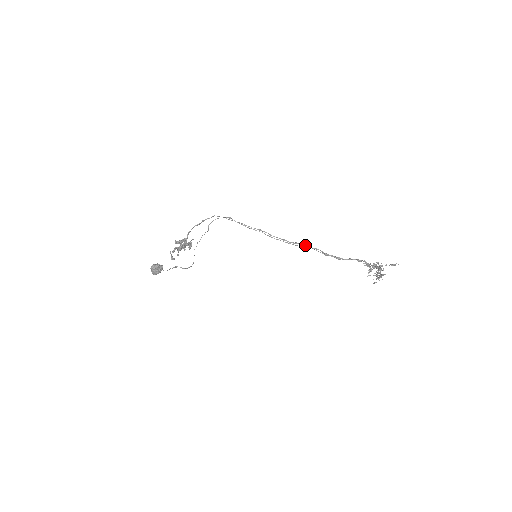
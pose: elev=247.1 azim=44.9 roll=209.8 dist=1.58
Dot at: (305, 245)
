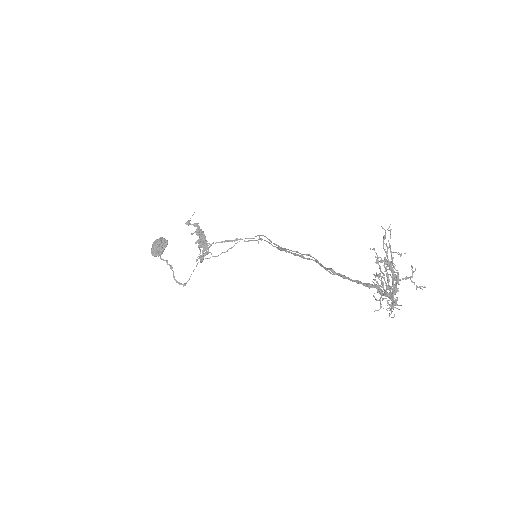
Dot at: (315, 260)
